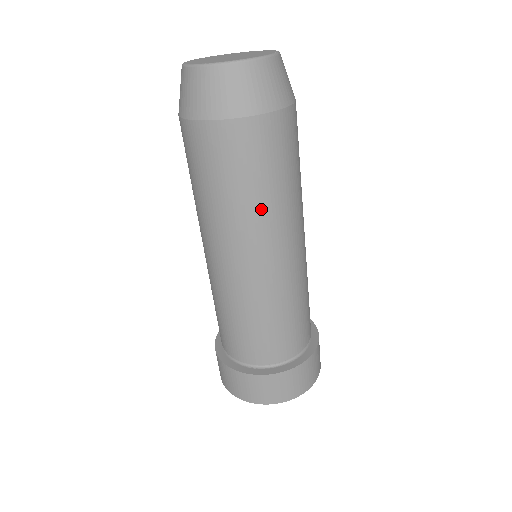
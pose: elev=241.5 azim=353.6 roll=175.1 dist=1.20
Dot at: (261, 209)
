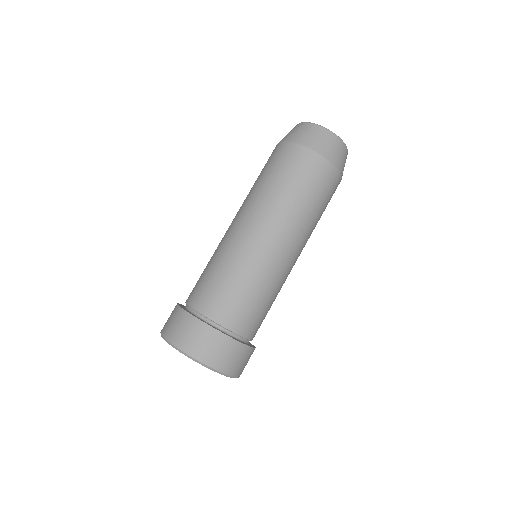
Dot at: (283, 201)
